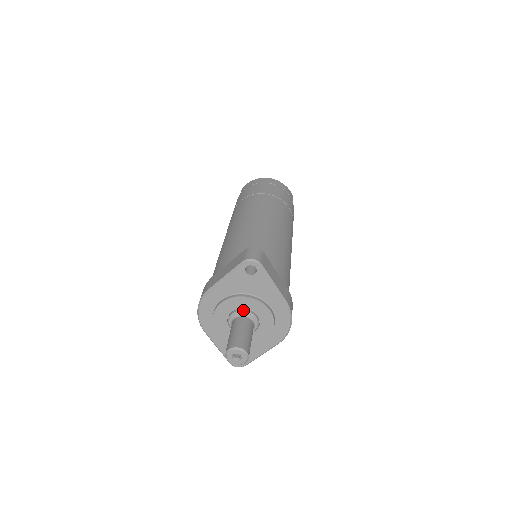
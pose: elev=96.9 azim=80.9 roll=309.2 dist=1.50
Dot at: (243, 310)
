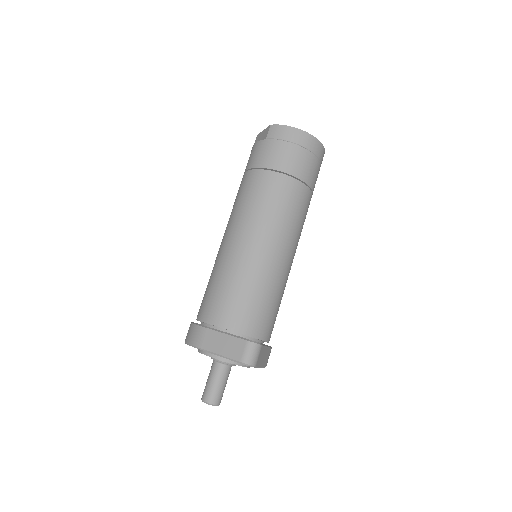
Dot at: (226, 363)
